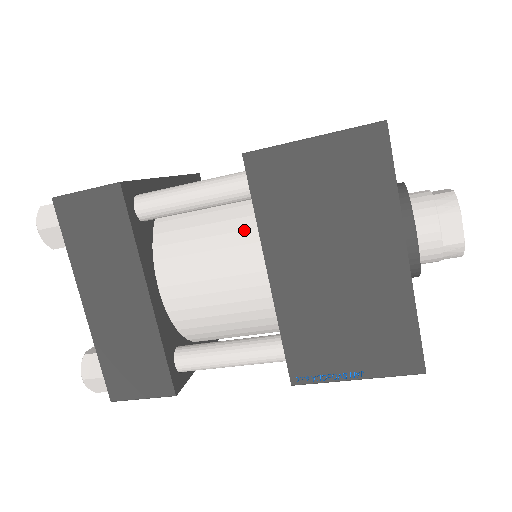
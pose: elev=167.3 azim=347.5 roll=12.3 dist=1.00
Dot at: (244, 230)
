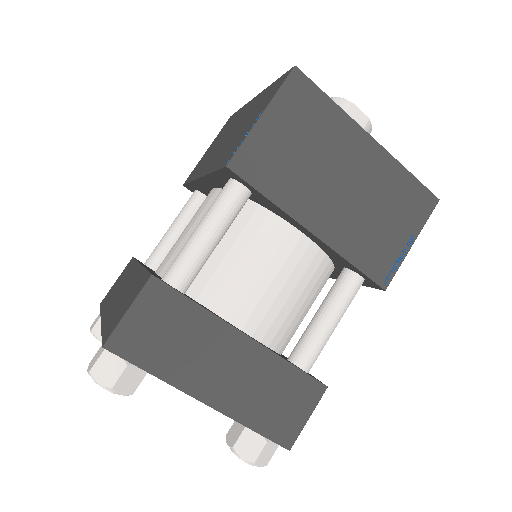
Dot at: (259, 227)
